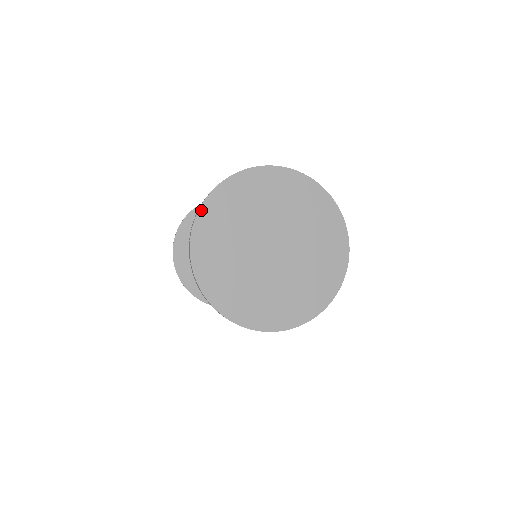
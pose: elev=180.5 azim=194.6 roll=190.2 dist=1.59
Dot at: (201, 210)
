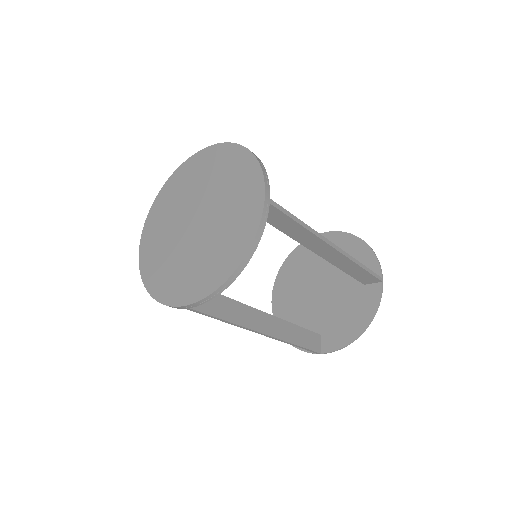
Dot at: (147, 219)
